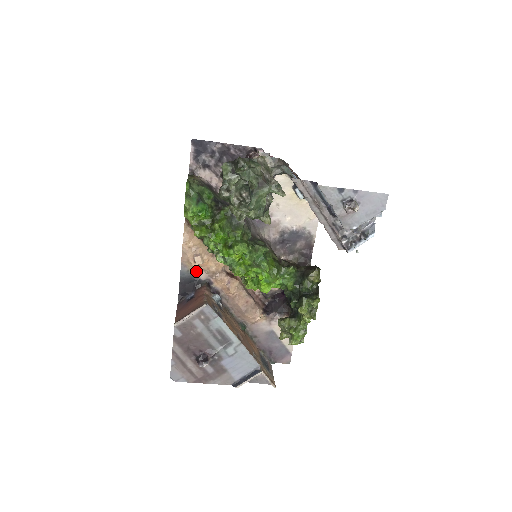
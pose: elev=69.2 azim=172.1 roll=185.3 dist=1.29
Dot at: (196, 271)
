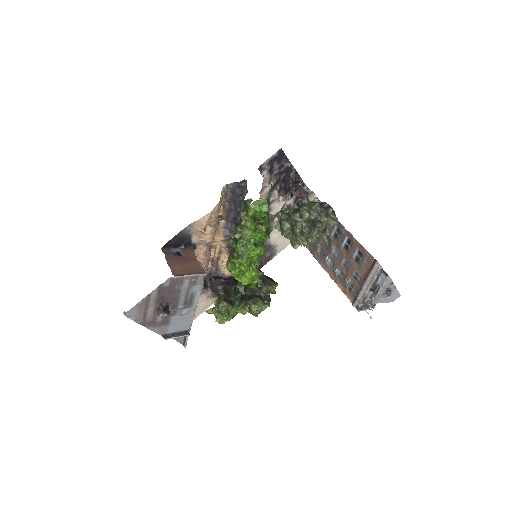
Dot at: (195, 234)
